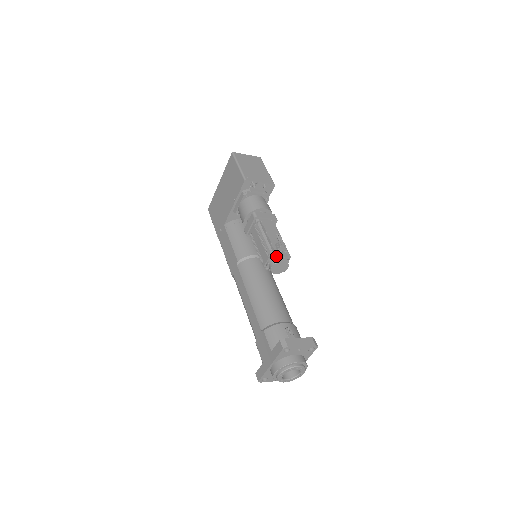
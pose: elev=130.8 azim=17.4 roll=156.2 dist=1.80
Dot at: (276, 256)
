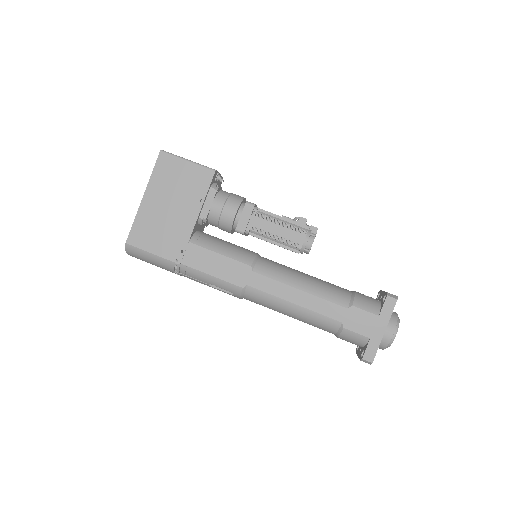
Dot at: (310, 231)
